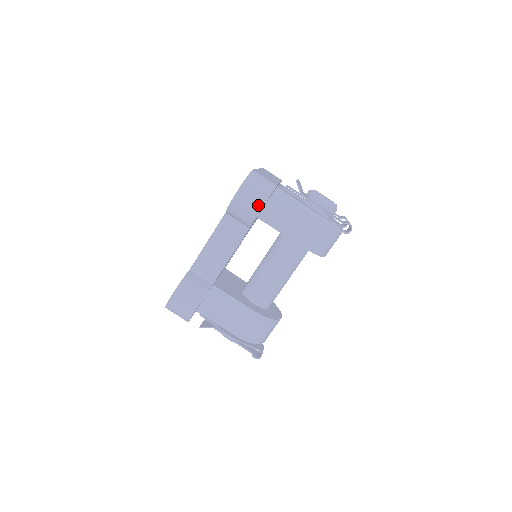
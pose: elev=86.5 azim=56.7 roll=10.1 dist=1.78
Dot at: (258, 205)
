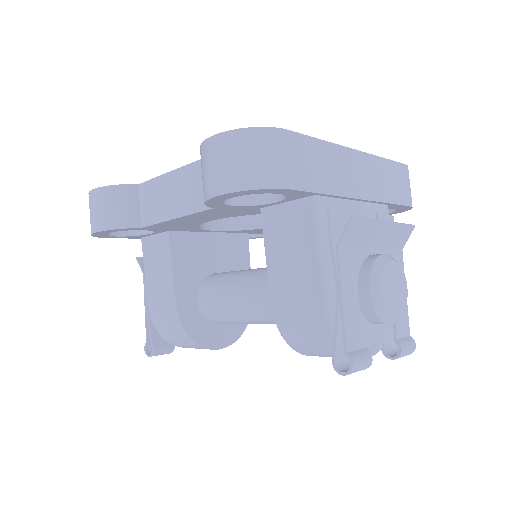
Dot at: (219, 185)
